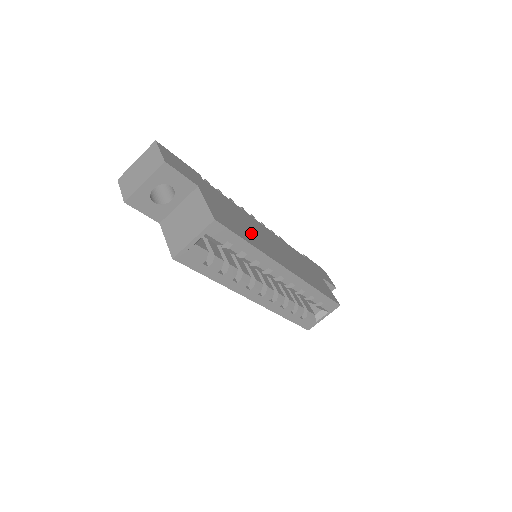
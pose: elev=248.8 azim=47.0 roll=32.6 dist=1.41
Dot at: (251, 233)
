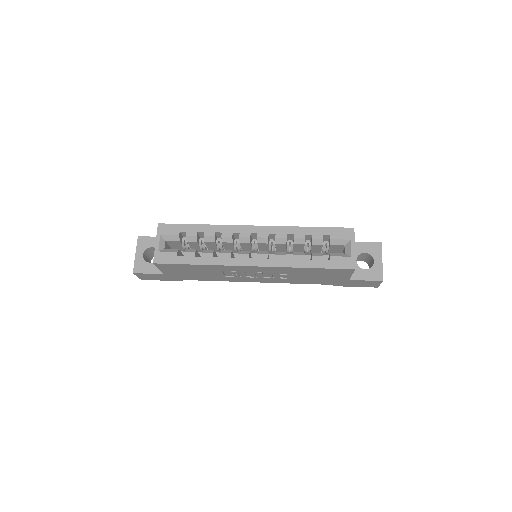
Dot at: occluded
